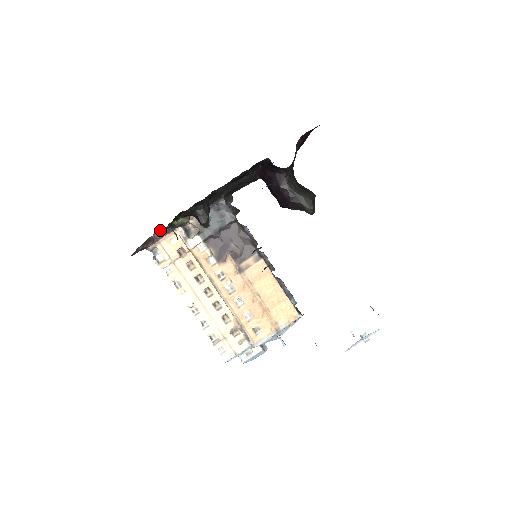
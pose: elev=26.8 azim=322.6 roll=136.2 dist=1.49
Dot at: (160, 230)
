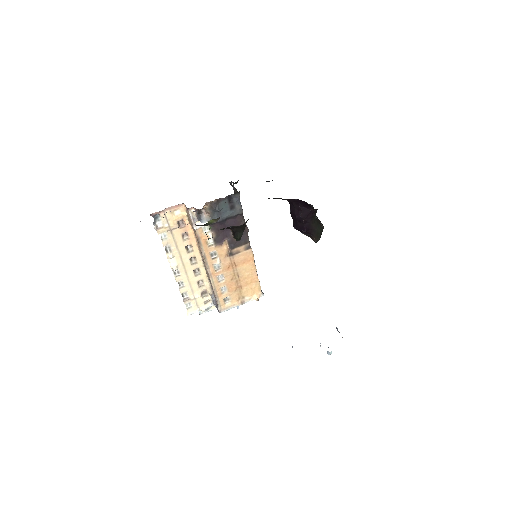
Dot at: occluded
